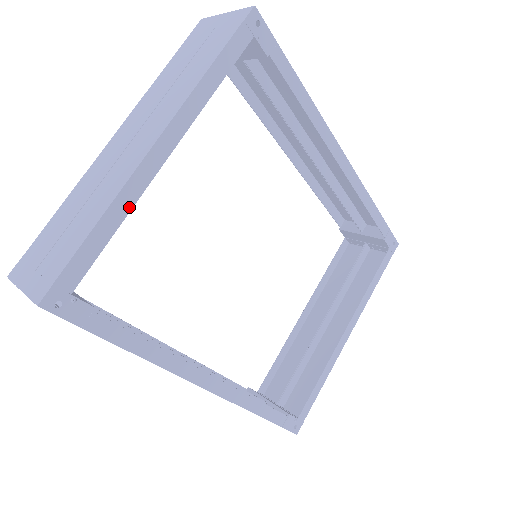
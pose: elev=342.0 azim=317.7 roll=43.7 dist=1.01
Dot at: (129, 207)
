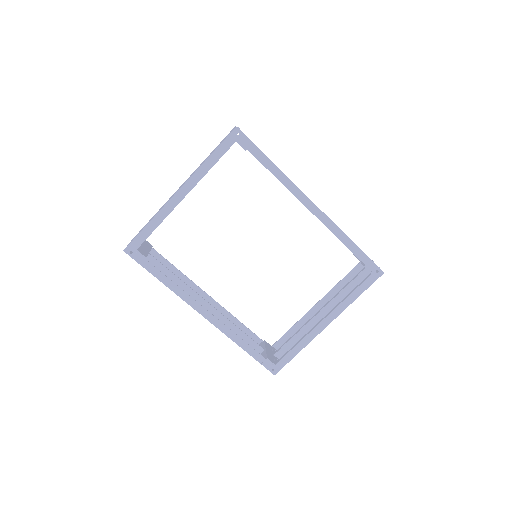
Dot at: (164, 218)
